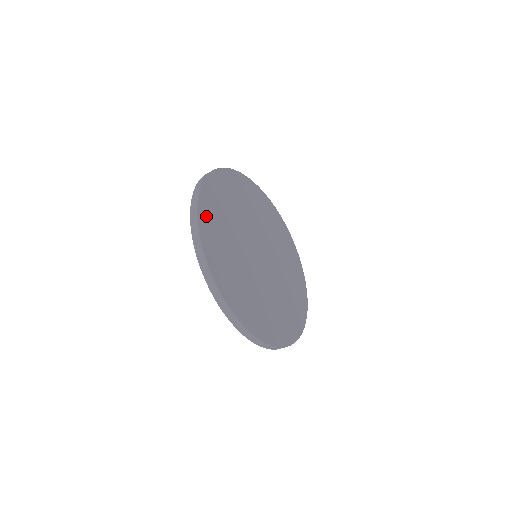
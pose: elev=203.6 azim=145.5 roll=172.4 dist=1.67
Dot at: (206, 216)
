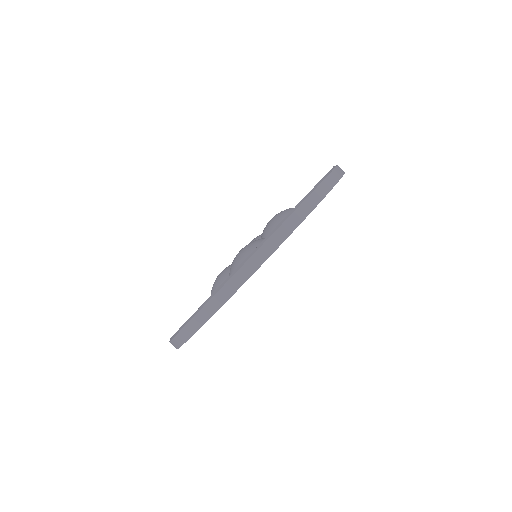
Dot at: occluded
